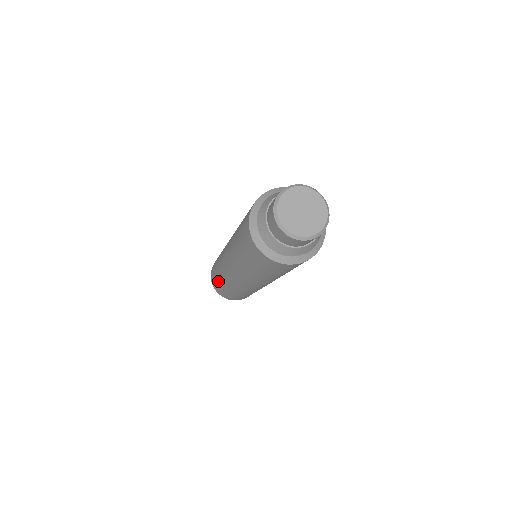
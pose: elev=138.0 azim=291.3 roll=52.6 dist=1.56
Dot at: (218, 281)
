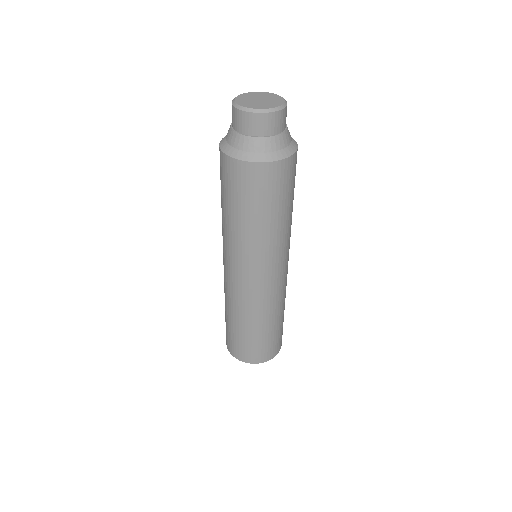
Dot at: (225, 317)
